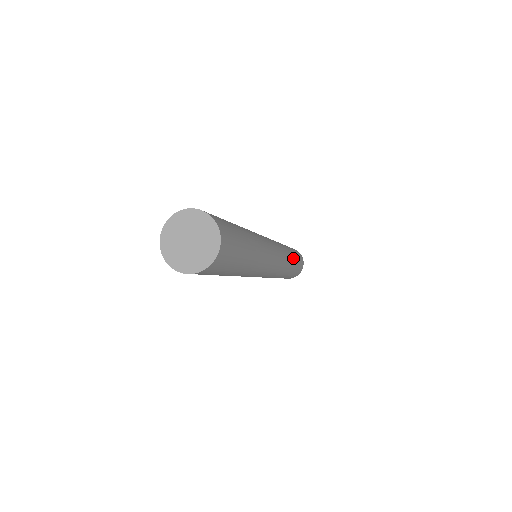
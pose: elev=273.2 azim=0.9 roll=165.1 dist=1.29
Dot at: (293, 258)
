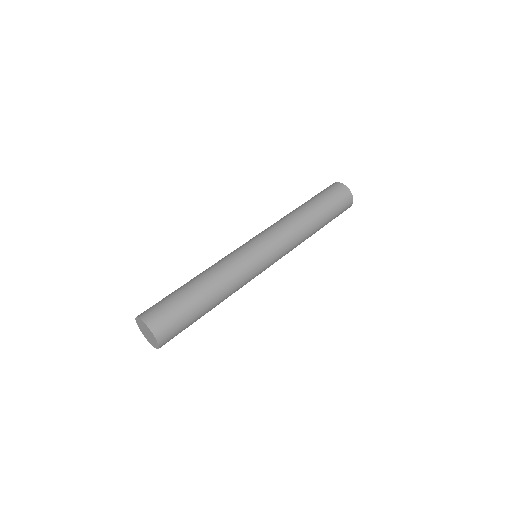
Dot at: (317, 225)
